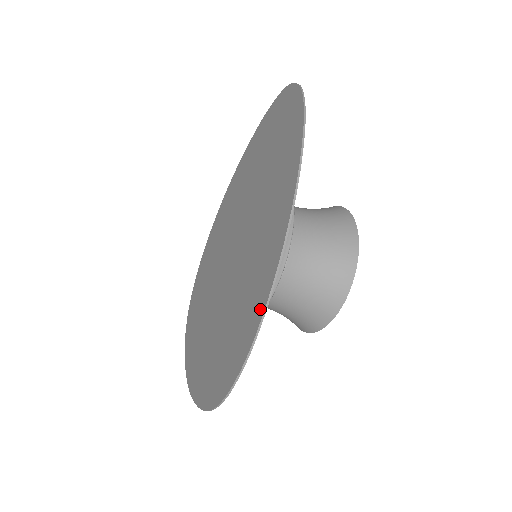
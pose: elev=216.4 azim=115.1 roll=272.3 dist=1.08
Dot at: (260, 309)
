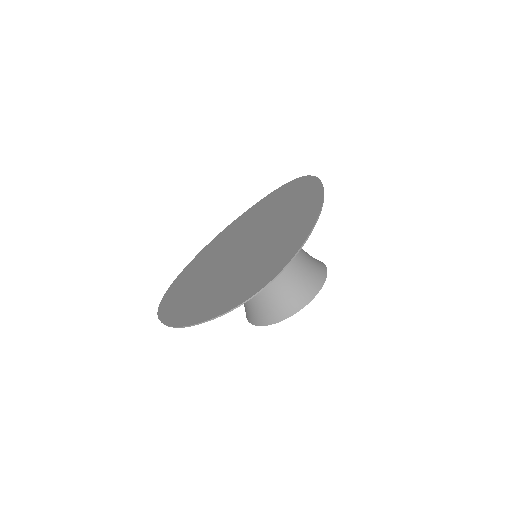
Dot at: (305, 234)
